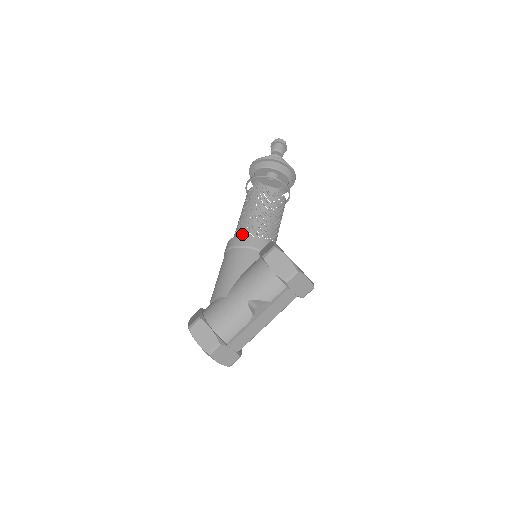
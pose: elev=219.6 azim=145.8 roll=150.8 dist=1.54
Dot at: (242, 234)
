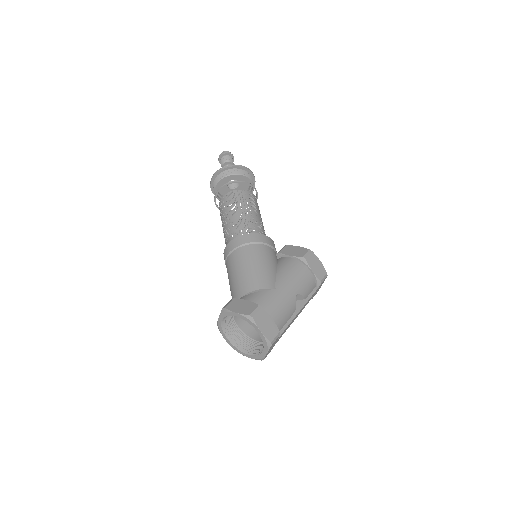
Dot at: (224, 232)
